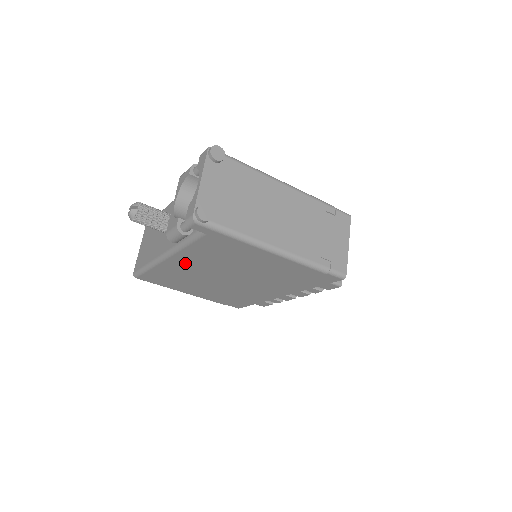
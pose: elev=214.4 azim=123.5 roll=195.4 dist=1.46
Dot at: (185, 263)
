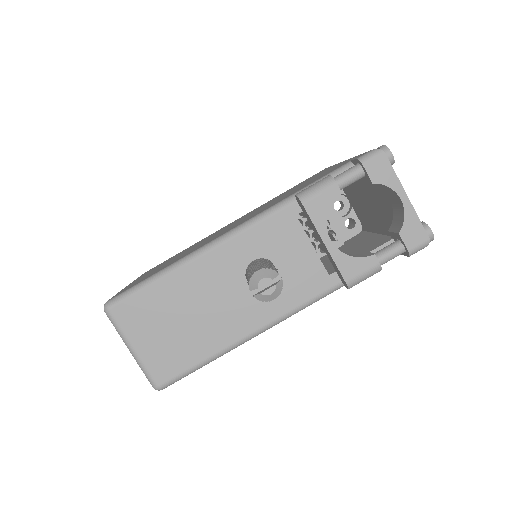
Dot at: occluded
